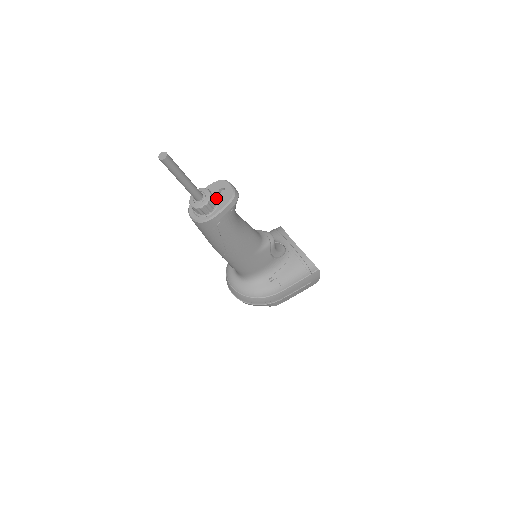
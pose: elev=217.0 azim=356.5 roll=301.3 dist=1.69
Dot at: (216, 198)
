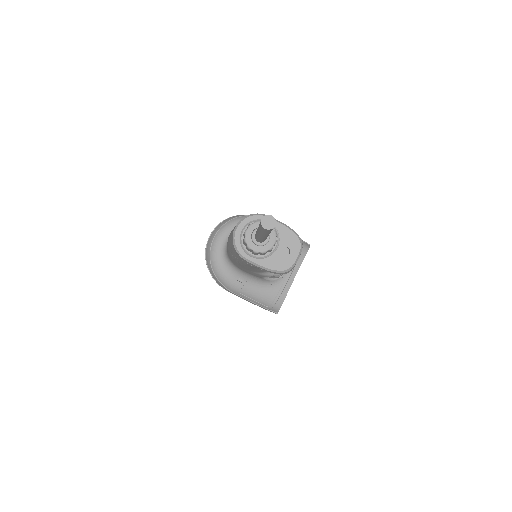
Dot at: (273, 249)
